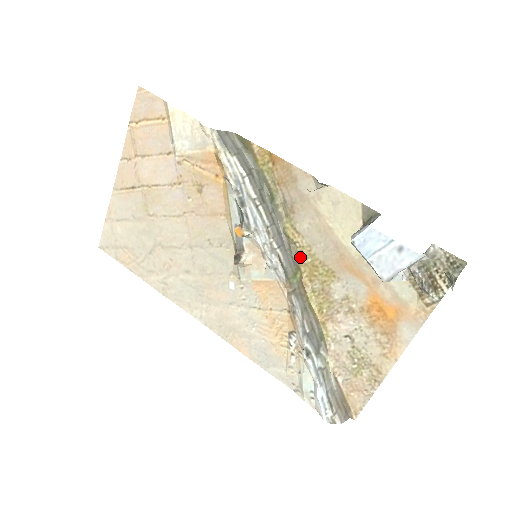
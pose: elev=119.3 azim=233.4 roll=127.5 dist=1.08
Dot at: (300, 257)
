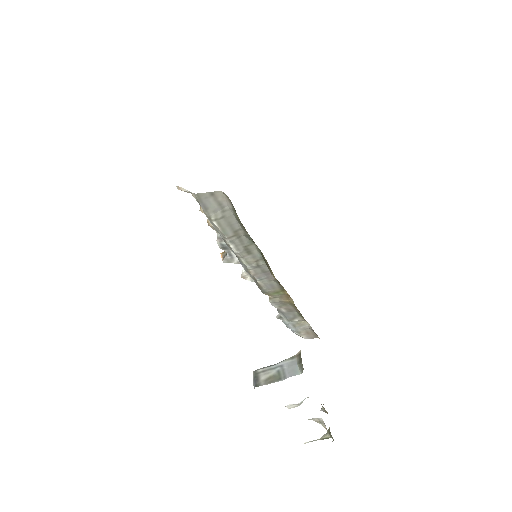
Dot at: (284, 289)
